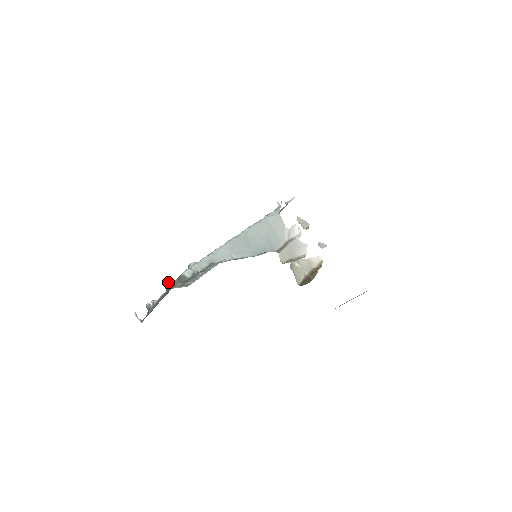
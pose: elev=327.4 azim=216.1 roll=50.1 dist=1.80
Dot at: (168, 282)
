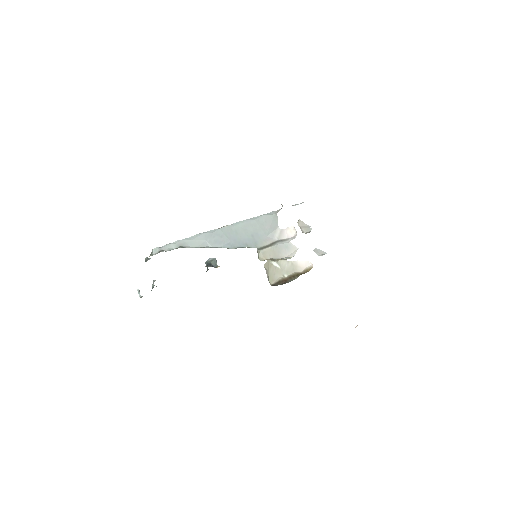
Dot at: (145, 259)
